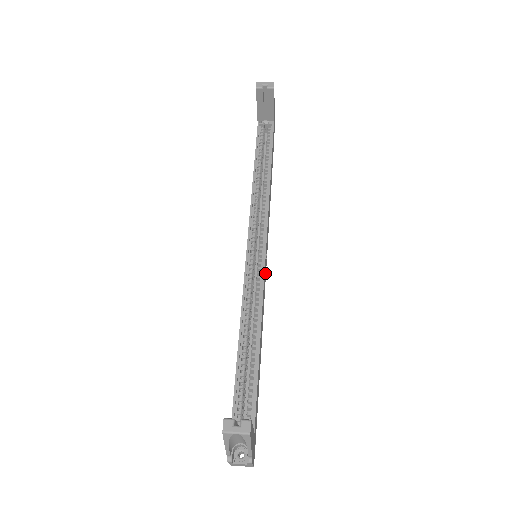
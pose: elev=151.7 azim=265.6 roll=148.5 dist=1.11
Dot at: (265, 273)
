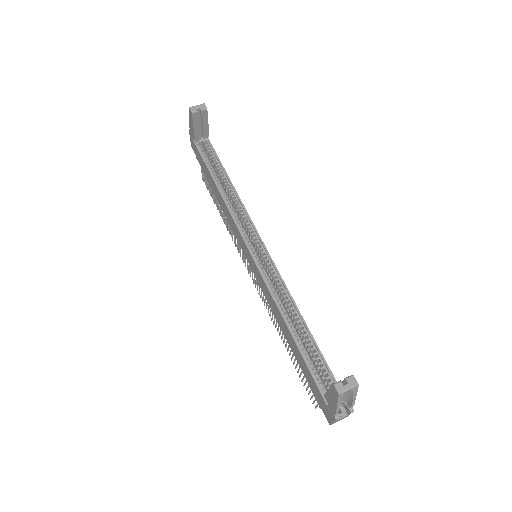
Dot at: occluded
